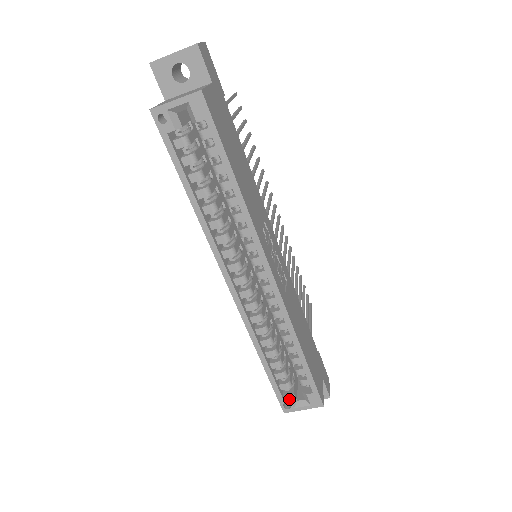
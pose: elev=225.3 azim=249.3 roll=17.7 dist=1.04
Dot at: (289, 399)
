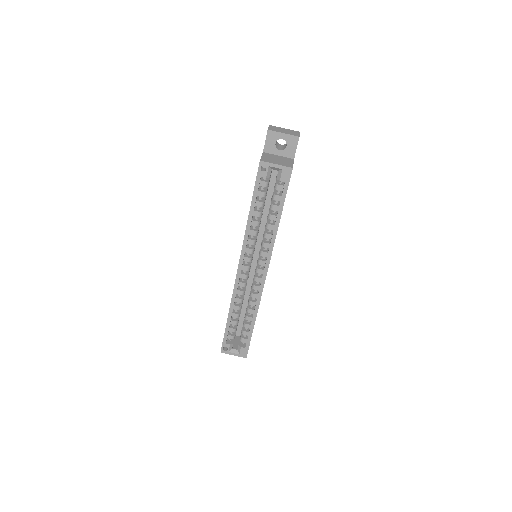
Dot at: (229, 345)
